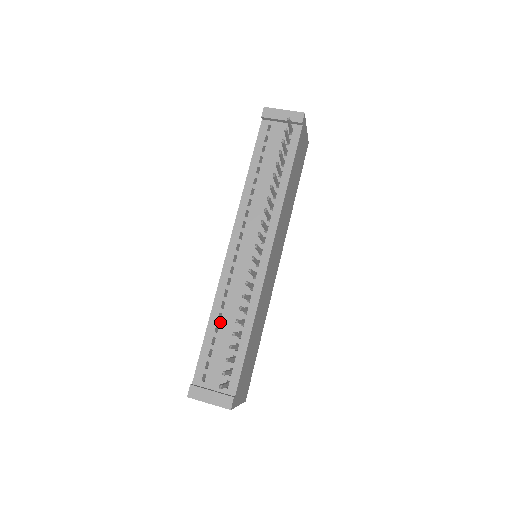
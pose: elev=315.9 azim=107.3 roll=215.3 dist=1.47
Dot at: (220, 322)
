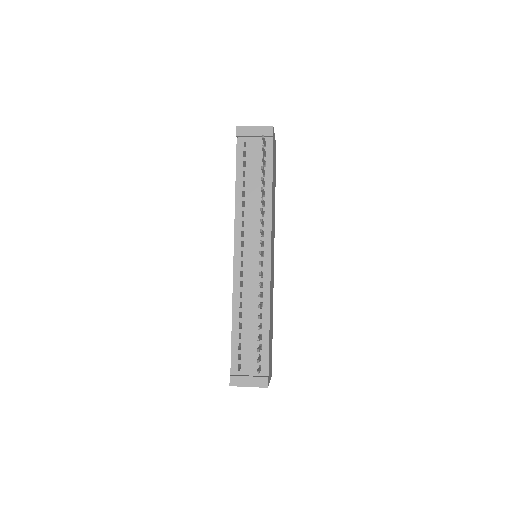
Dot at: (242, 319)
